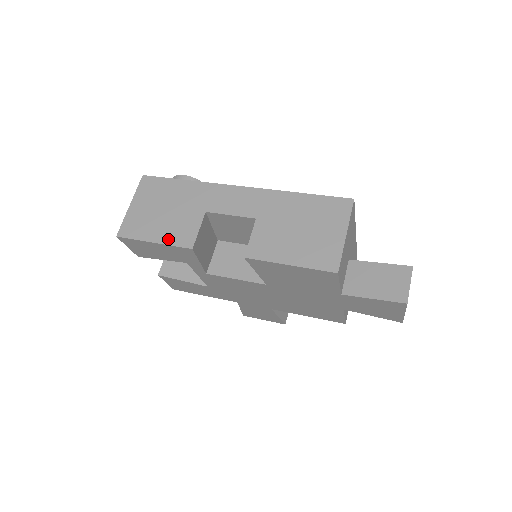
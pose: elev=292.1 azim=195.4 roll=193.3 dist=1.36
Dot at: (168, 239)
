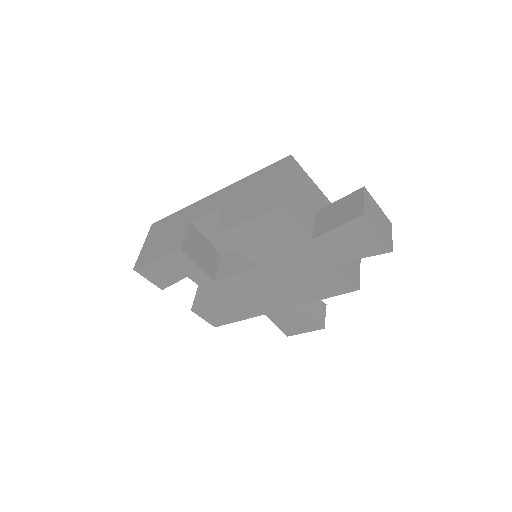
Dot at: (165, 252)
